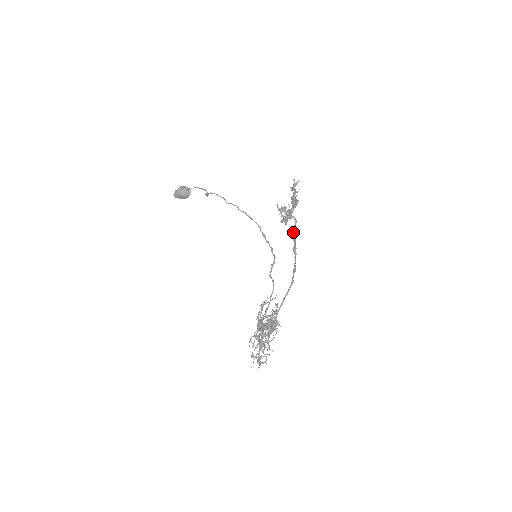
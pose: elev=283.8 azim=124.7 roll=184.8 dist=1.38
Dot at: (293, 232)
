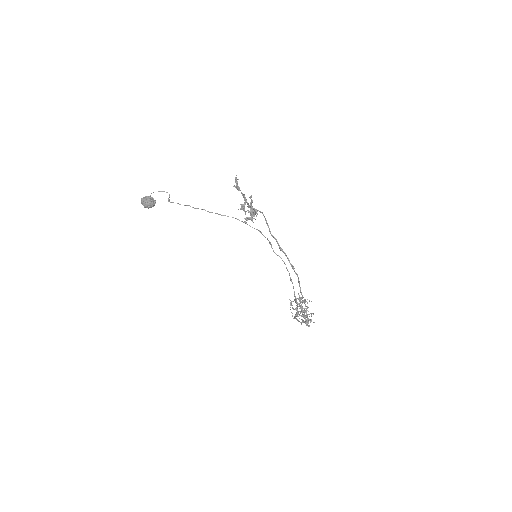
Dot at: (268, 227)
